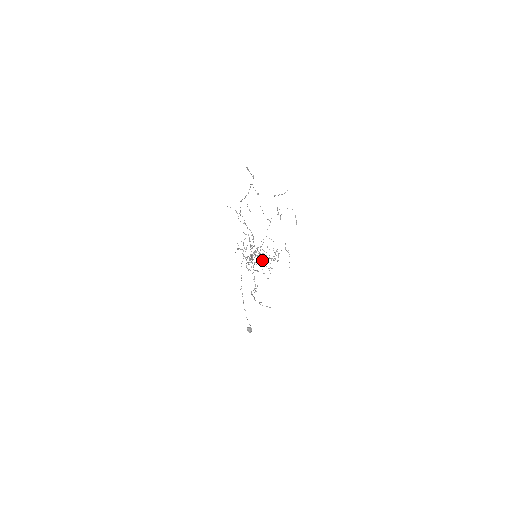
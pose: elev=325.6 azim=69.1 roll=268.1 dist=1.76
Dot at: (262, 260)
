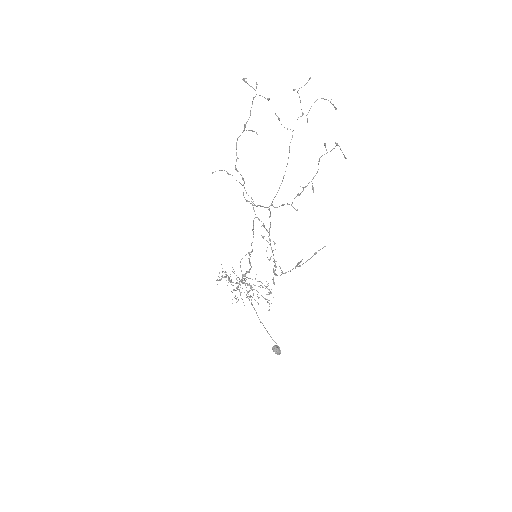
Dot at: (253, 295)
